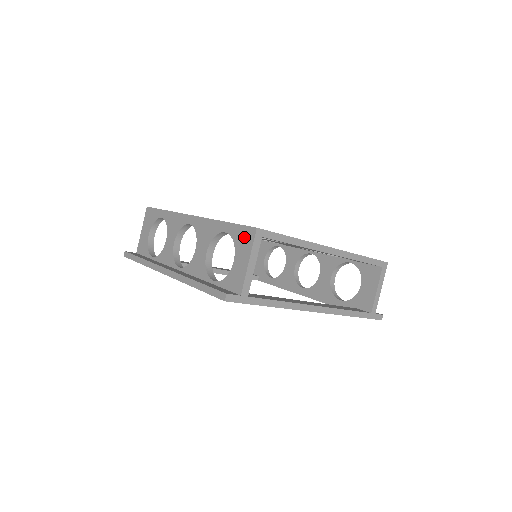
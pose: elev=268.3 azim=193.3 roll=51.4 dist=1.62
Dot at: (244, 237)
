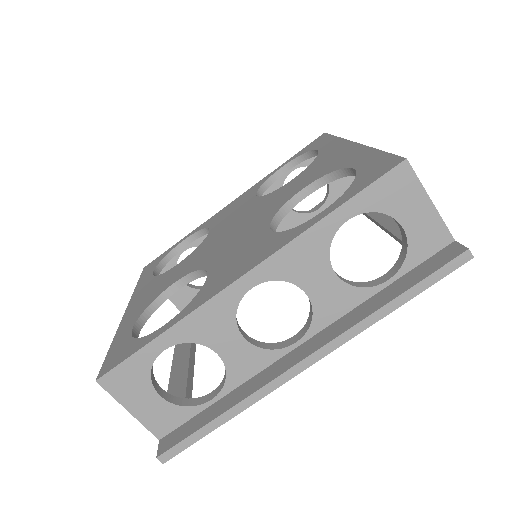
Dot at: (394, 189)
